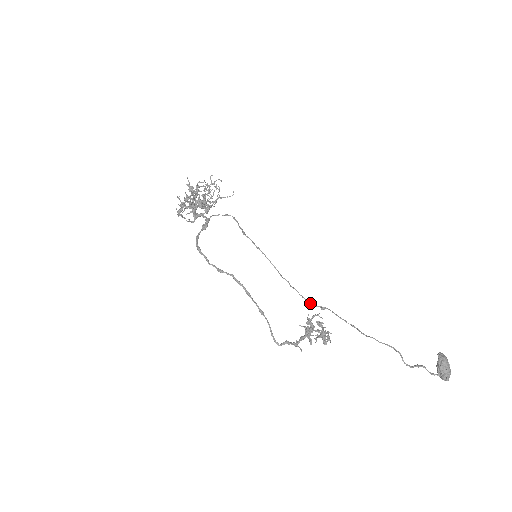
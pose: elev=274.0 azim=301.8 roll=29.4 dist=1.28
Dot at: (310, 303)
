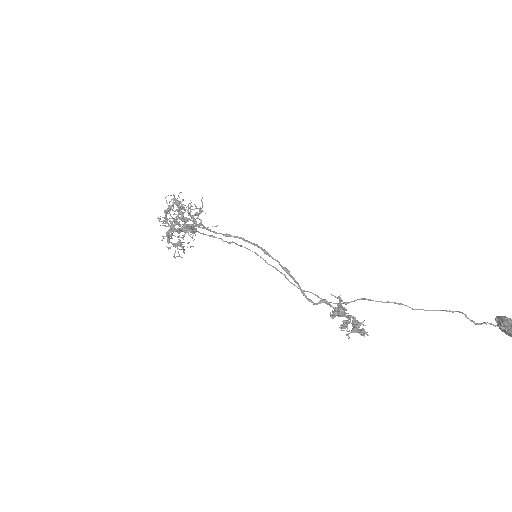
Dot at: occluded
